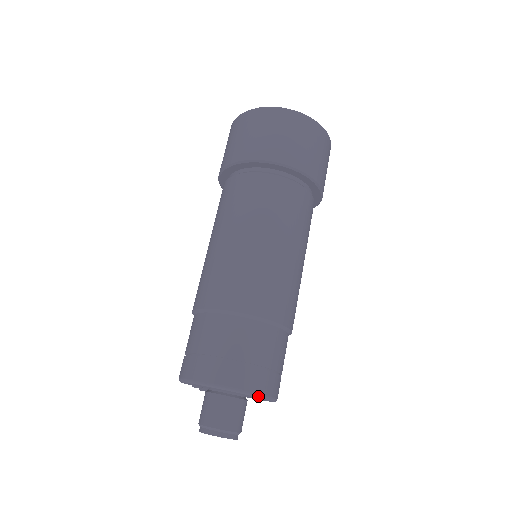
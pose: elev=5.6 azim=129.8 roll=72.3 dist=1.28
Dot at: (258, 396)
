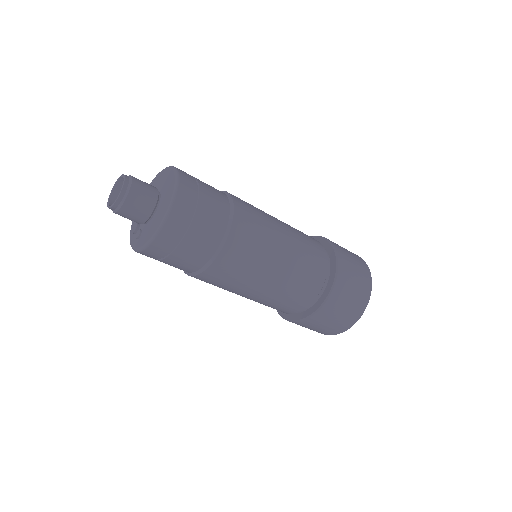
Dot at: (175, 169)
